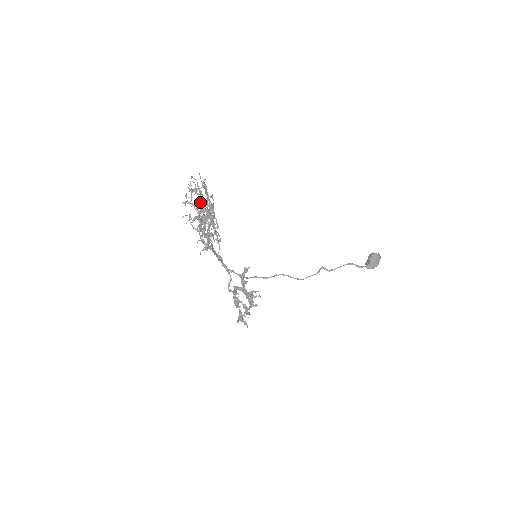
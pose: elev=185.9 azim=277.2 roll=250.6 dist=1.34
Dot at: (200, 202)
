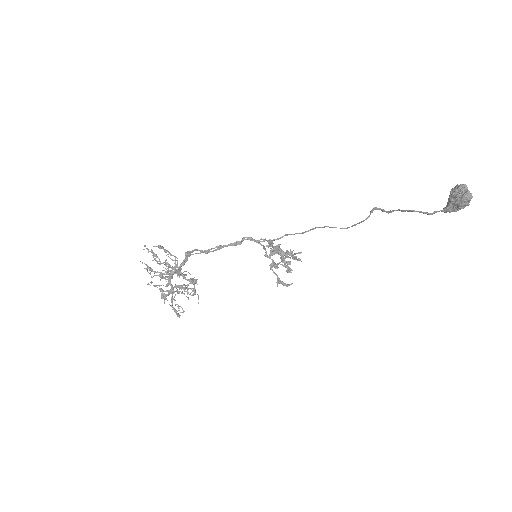
Dot at: (159, 276)
